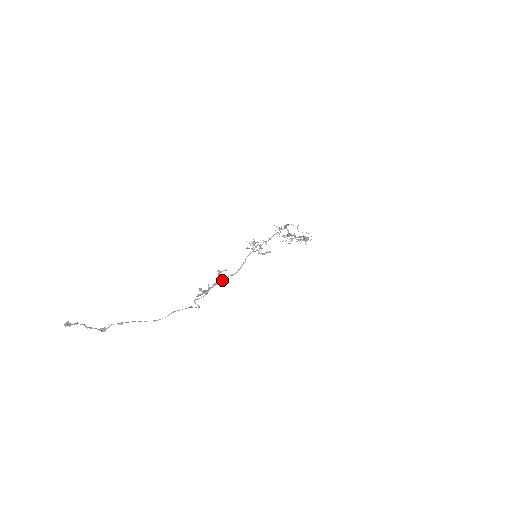
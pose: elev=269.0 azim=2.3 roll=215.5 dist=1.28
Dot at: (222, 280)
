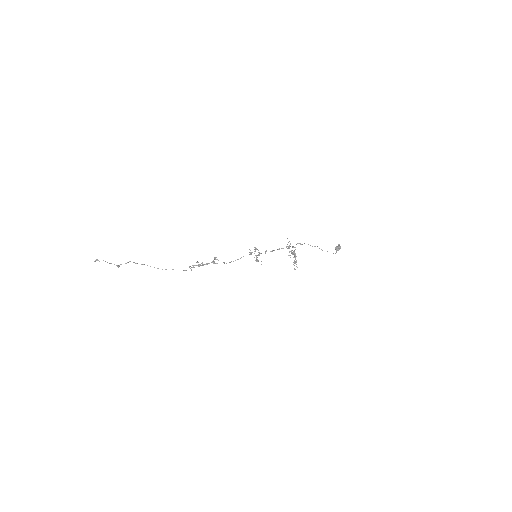
Dot at: (215, 263)
